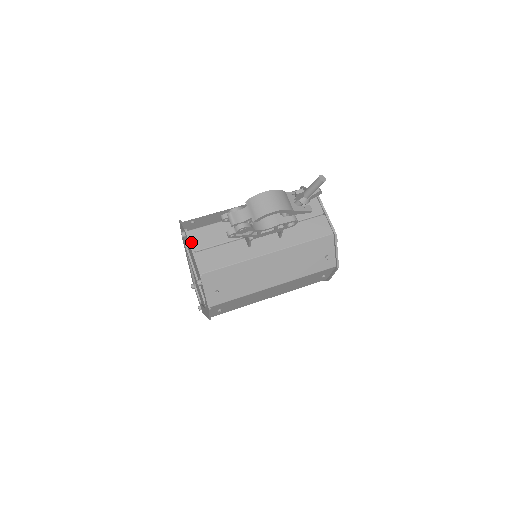
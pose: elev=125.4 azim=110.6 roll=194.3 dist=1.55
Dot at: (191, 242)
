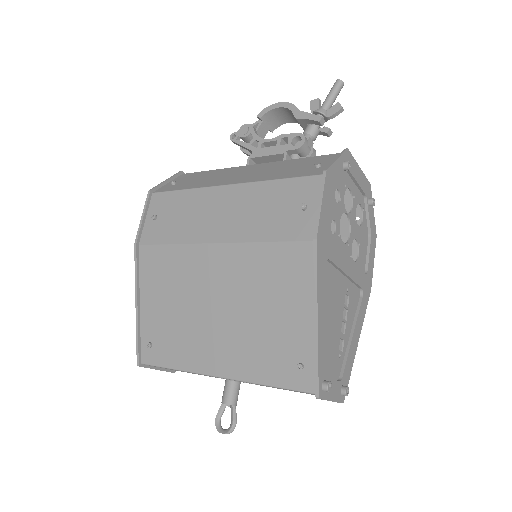
Dot at: occluded
